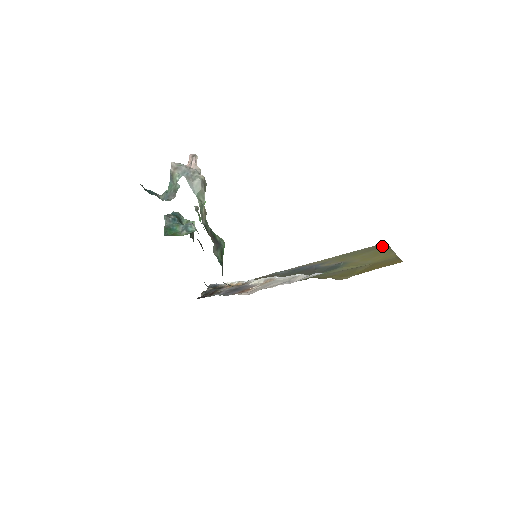
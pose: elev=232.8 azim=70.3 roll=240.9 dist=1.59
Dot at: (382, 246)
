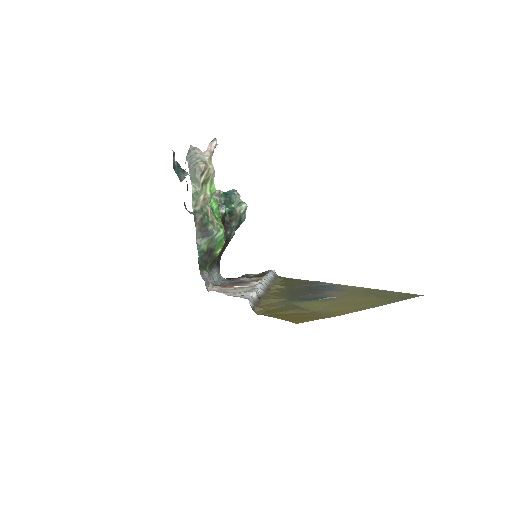
Dot at: (401, 297)
